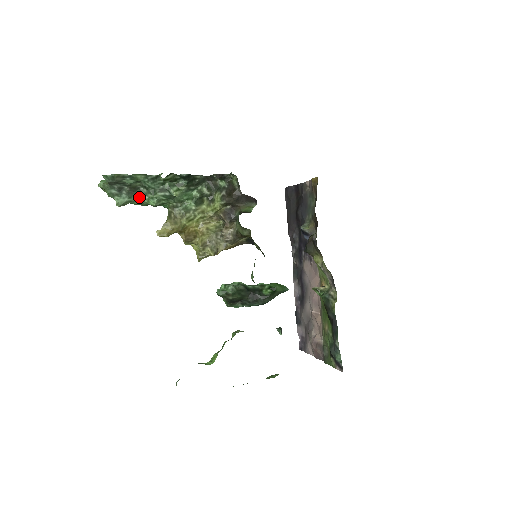
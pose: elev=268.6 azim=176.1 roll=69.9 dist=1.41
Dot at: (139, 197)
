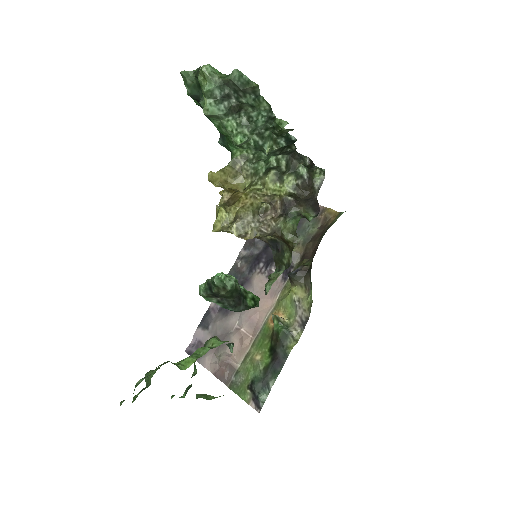
Dot at: (233, 122)
